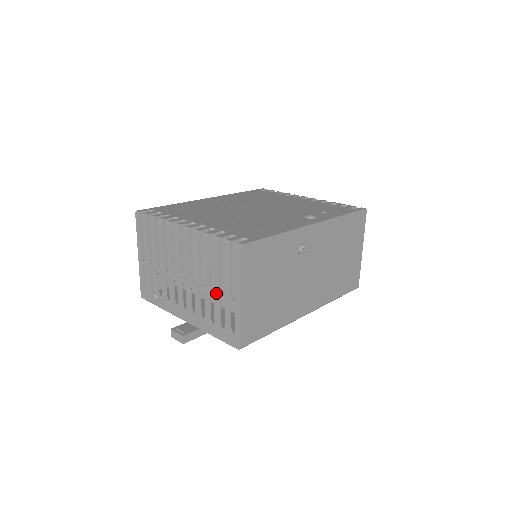
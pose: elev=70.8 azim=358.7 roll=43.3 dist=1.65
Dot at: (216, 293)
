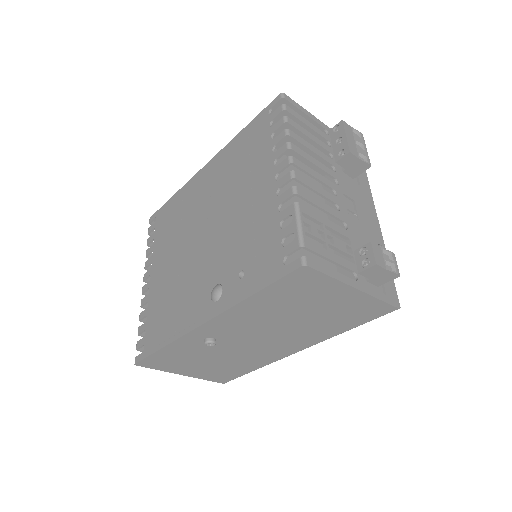
Dot at: occluded
